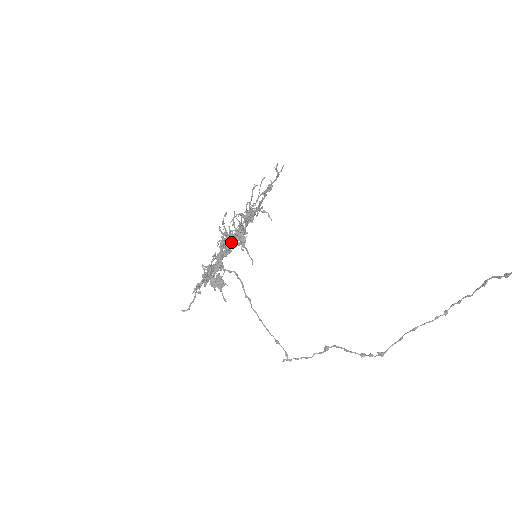
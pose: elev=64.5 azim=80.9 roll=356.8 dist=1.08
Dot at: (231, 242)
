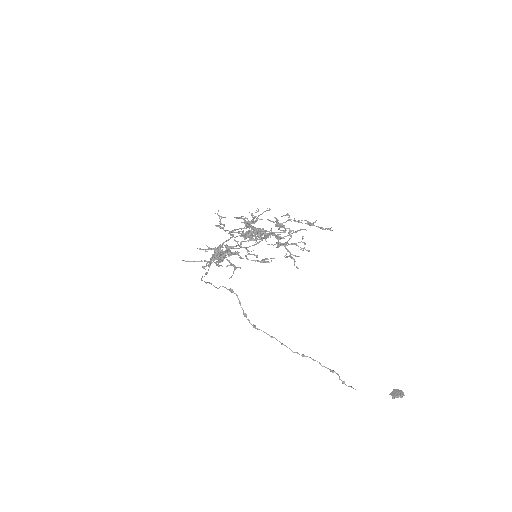
Dot at: (254, 260)
